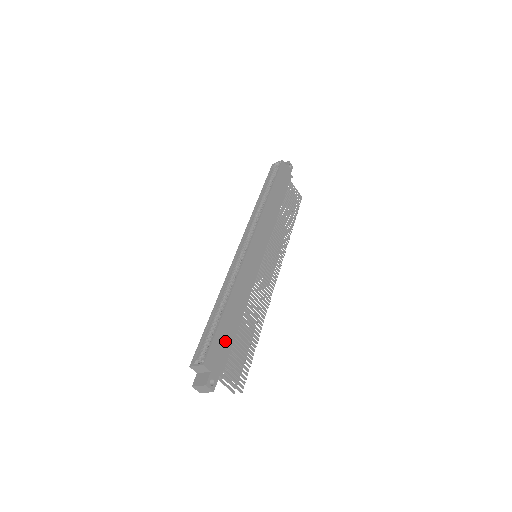
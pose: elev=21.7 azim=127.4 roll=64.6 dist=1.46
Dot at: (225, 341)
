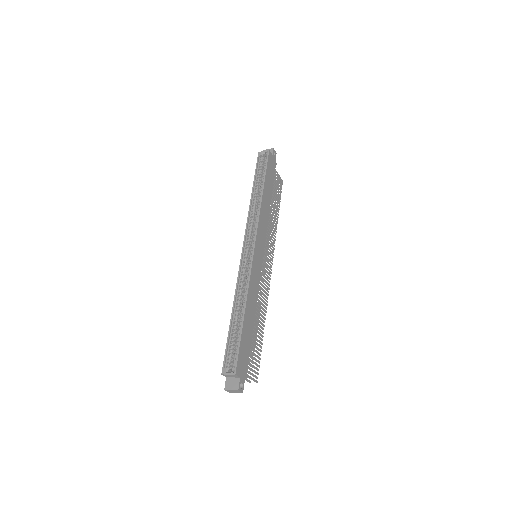
Dot at: (246, 347)
